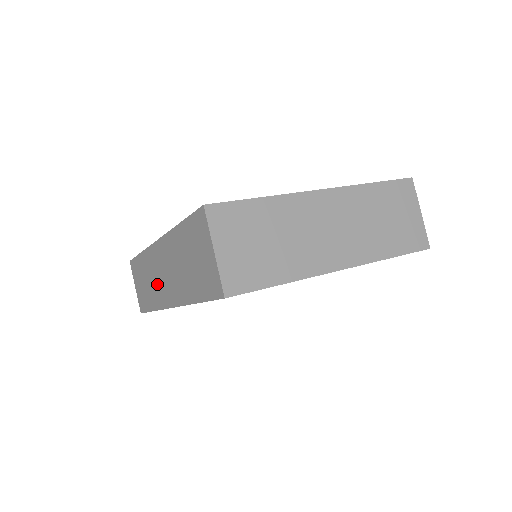
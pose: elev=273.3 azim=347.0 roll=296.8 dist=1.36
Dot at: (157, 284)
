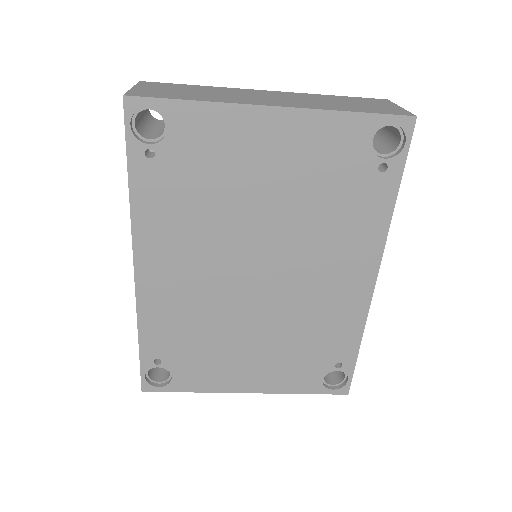
Dot at: occluded
